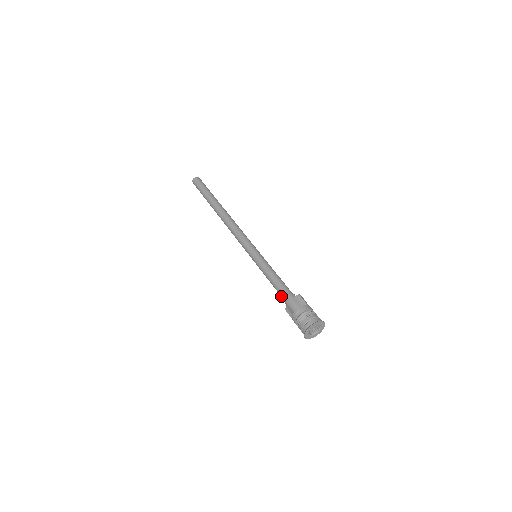
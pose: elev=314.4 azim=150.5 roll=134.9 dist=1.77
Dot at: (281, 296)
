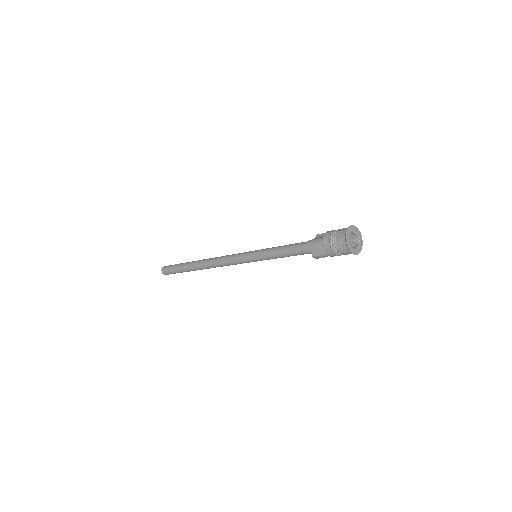
Dot at: (301, 251)
